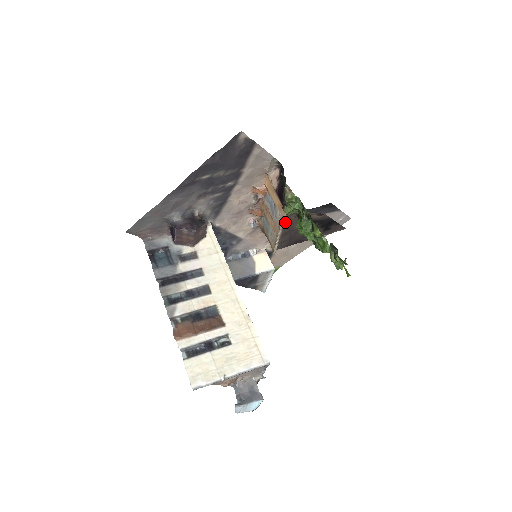
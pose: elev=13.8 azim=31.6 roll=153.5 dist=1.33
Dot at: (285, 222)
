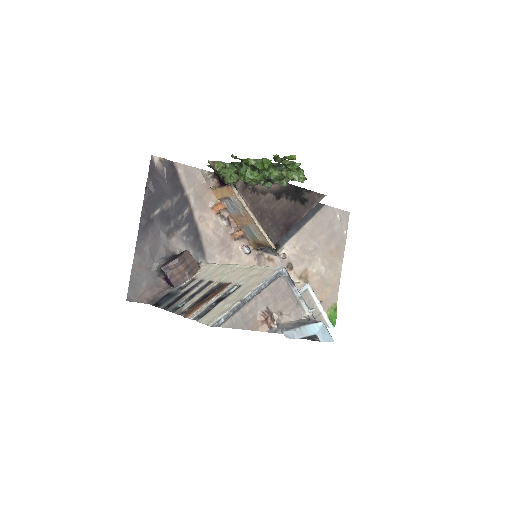
Dot at: (247, 203)
